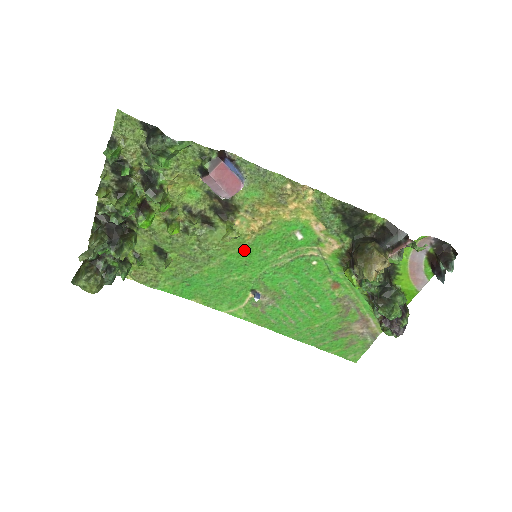
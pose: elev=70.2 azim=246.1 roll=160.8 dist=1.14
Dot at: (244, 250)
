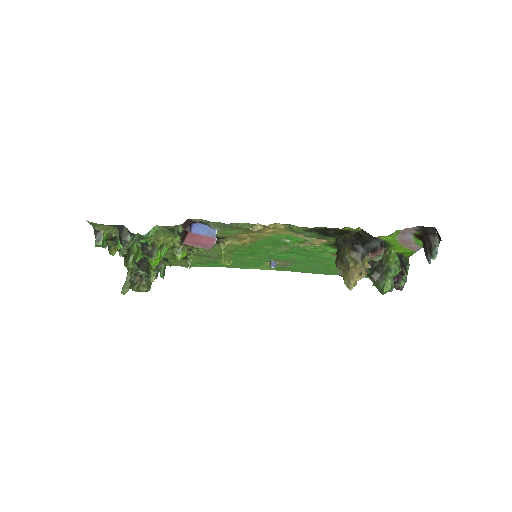
Dot at: (246, 249)
